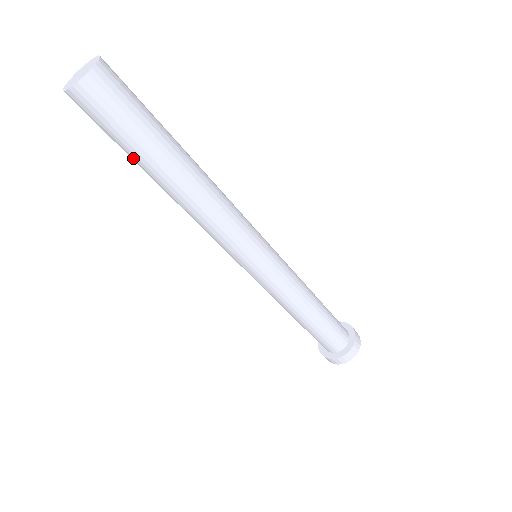
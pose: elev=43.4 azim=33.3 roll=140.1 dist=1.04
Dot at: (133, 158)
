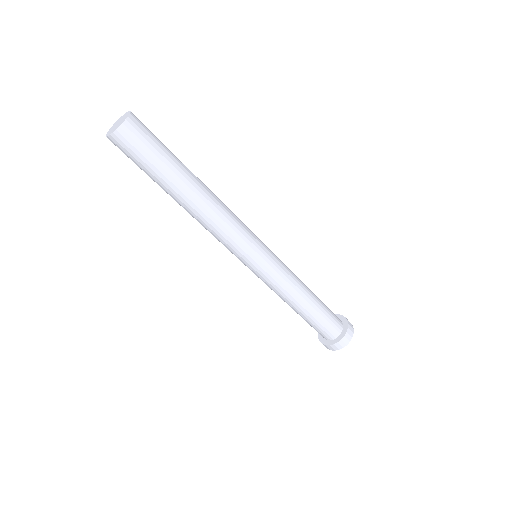
Dot at: (155, 181)
